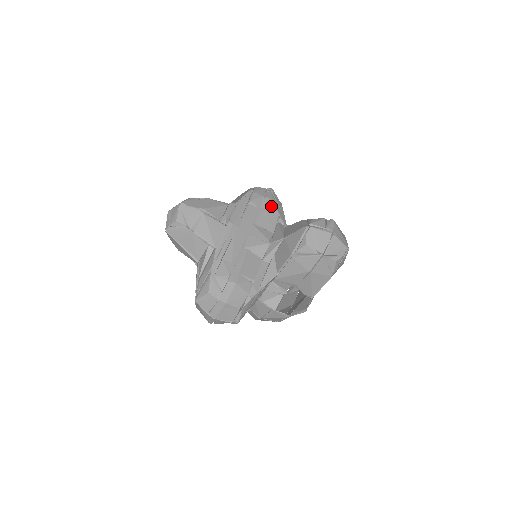
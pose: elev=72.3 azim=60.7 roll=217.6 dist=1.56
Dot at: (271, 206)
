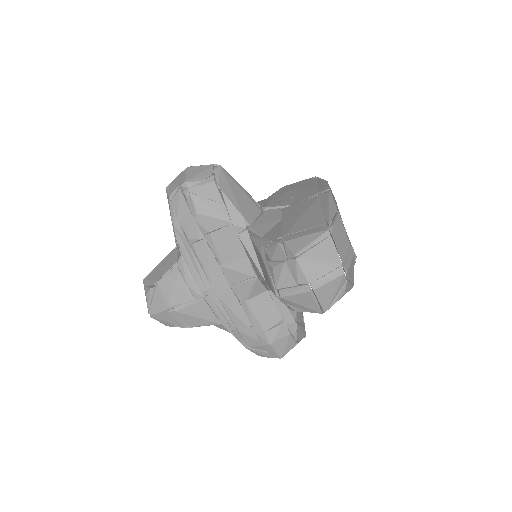
Dot at: (211, 222)
